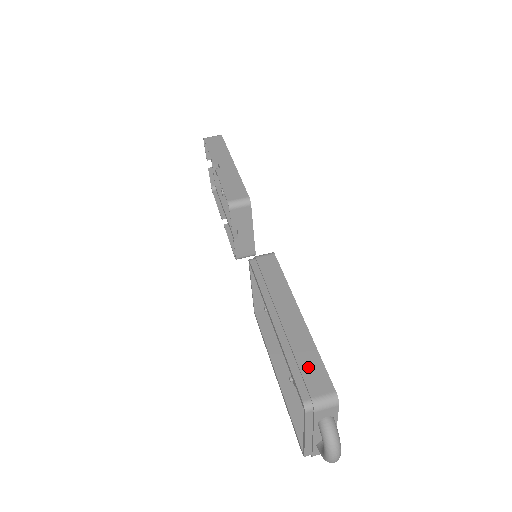
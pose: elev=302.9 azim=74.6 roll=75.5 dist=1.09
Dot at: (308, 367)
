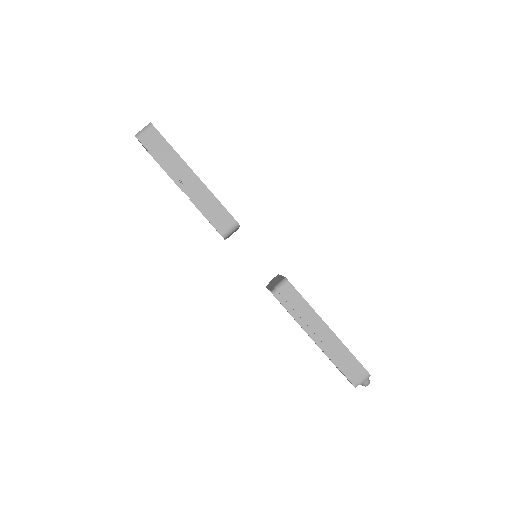
Dot at: (349, 365)
